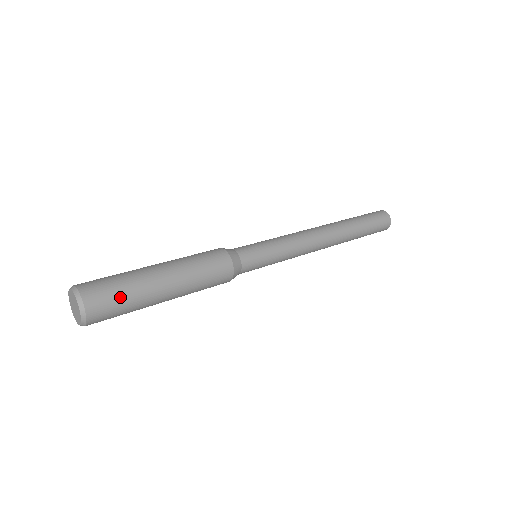
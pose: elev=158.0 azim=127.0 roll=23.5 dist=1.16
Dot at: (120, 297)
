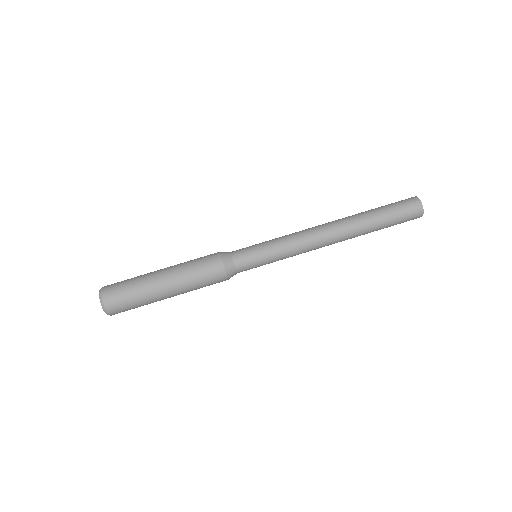
Dot at: occluded
